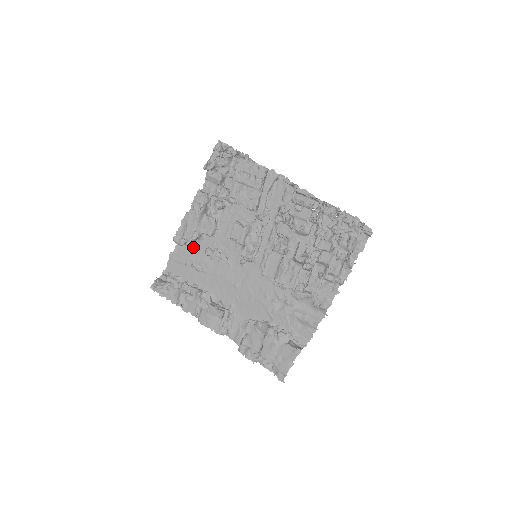
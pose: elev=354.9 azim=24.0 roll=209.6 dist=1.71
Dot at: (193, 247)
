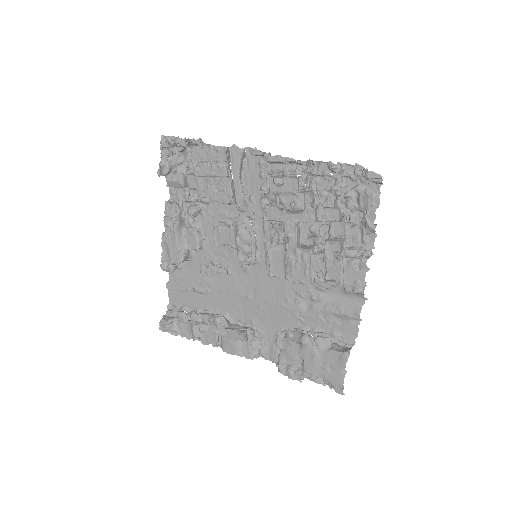
Dot at: (187, 268)
